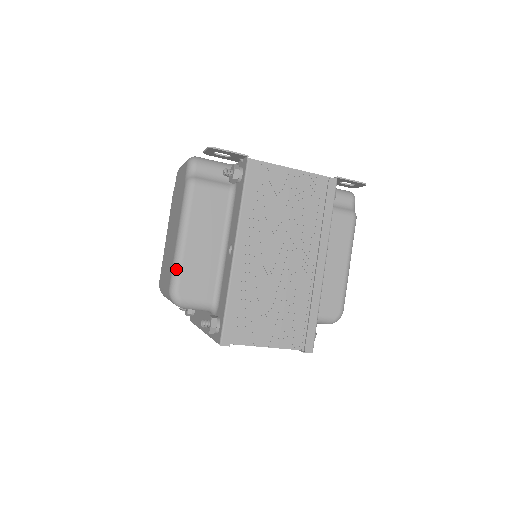
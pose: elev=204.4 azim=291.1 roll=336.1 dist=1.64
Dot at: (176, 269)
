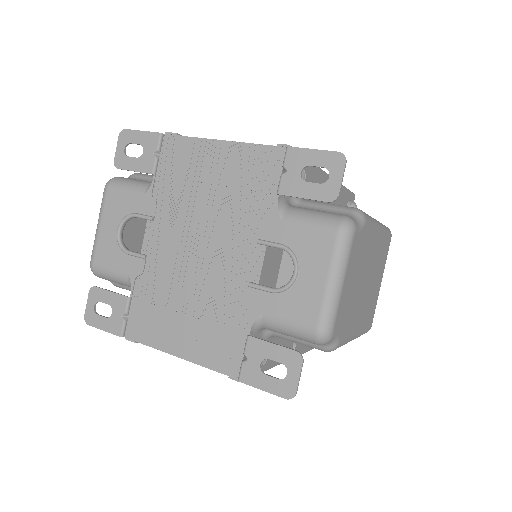
Dot at: occluded
